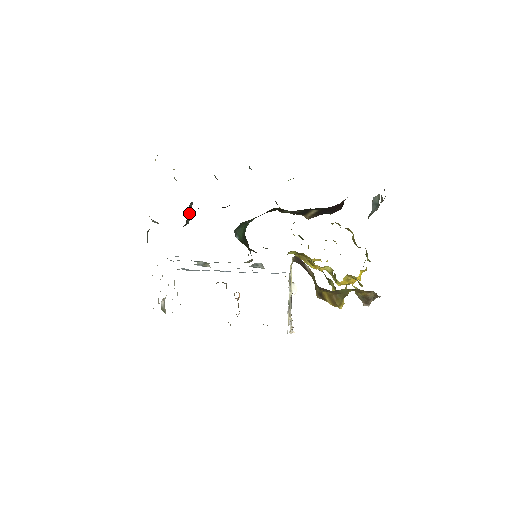
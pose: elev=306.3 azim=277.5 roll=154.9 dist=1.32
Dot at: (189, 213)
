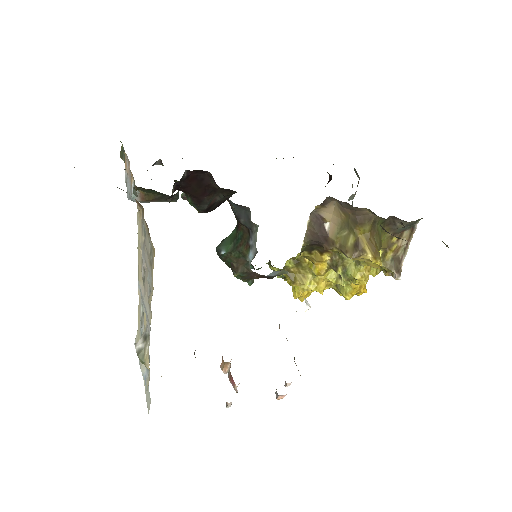
Dot at: occluded
